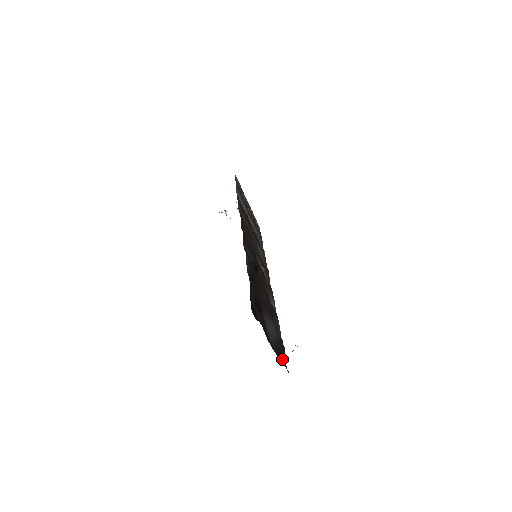
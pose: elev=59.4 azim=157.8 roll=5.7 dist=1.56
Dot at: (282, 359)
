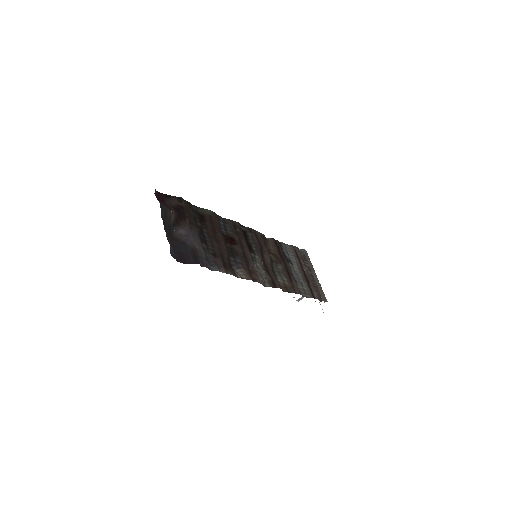
Dot at: (178, 252)
